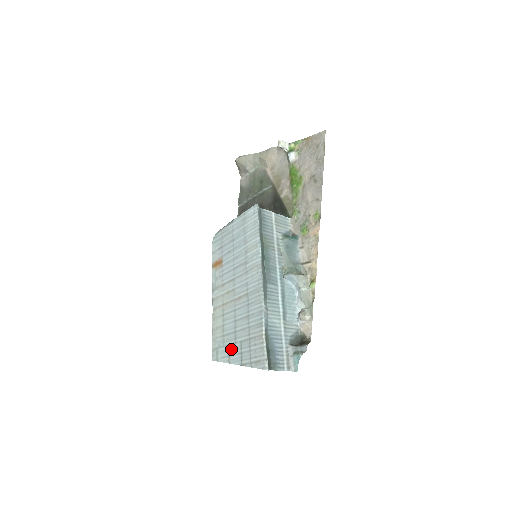
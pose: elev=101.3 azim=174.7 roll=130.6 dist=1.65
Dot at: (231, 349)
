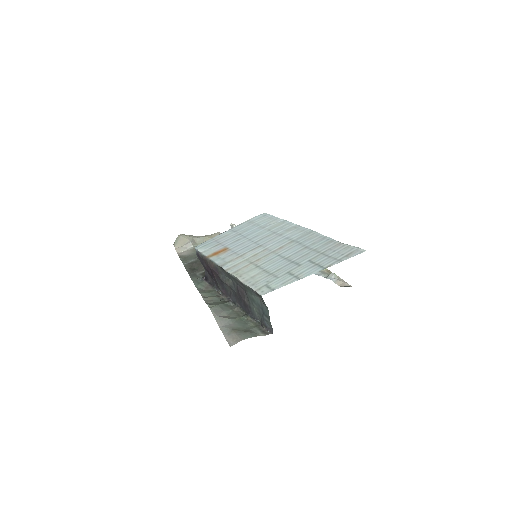
Dot at: (296, 271)
